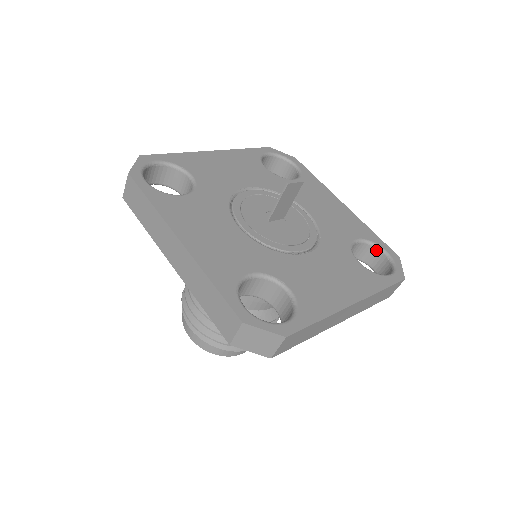
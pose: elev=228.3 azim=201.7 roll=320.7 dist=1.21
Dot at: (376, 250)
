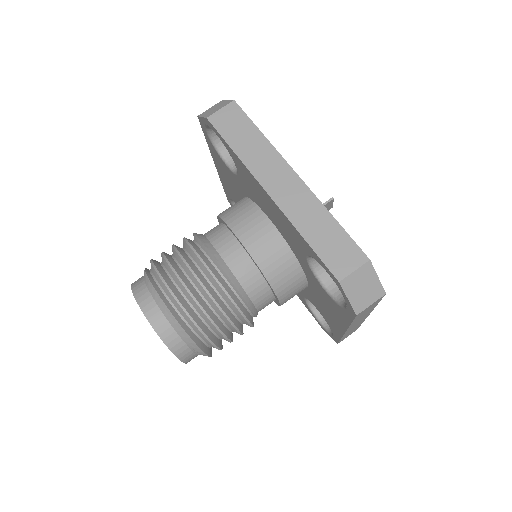
Dot at: occluded
